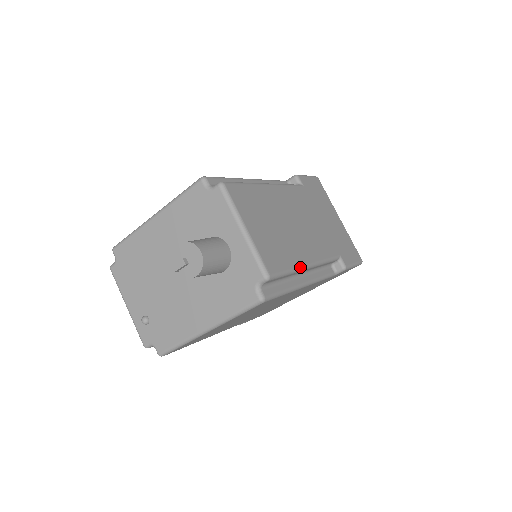
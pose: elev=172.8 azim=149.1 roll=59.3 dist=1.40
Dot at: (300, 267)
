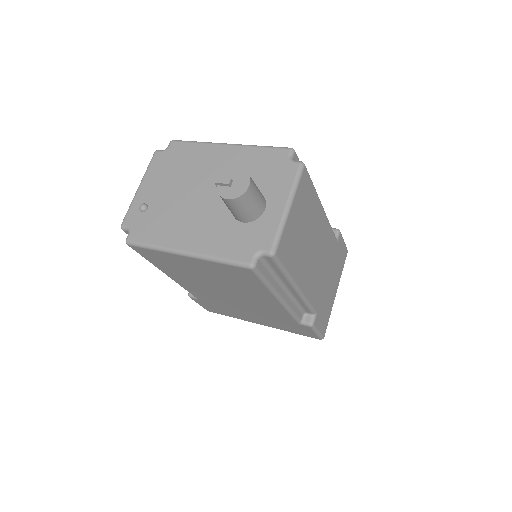
Dot at: (293, 280)
